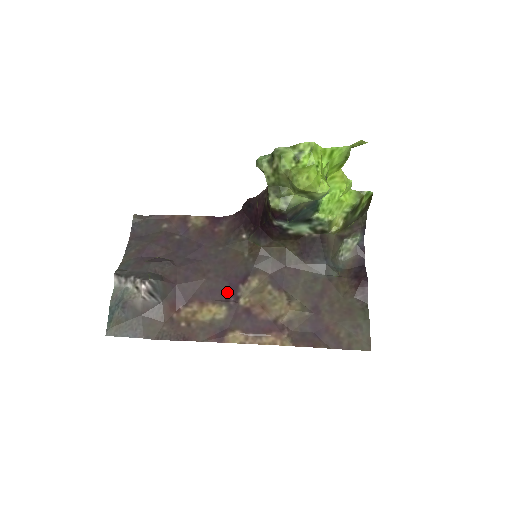
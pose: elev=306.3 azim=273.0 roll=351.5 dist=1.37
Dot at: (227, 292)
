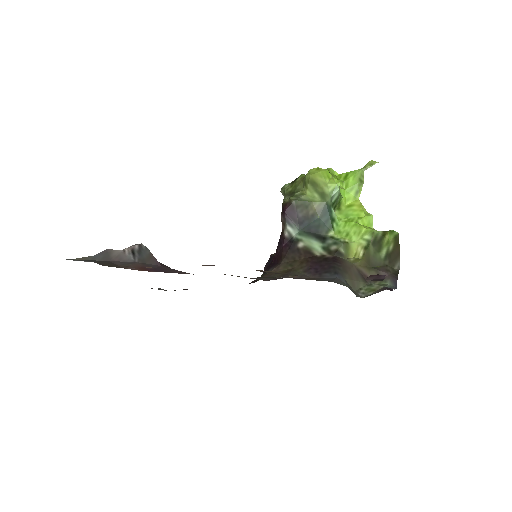
Dot at: occluded
